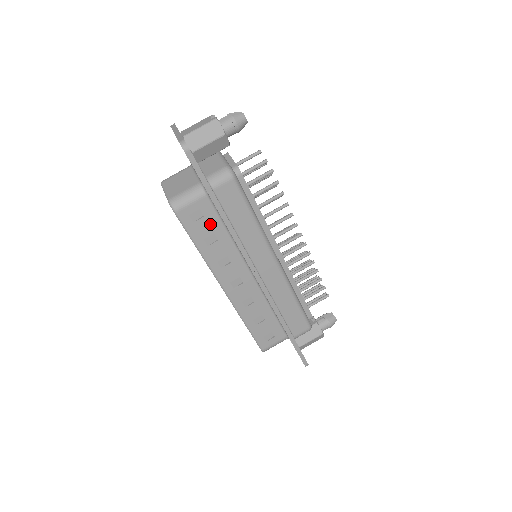
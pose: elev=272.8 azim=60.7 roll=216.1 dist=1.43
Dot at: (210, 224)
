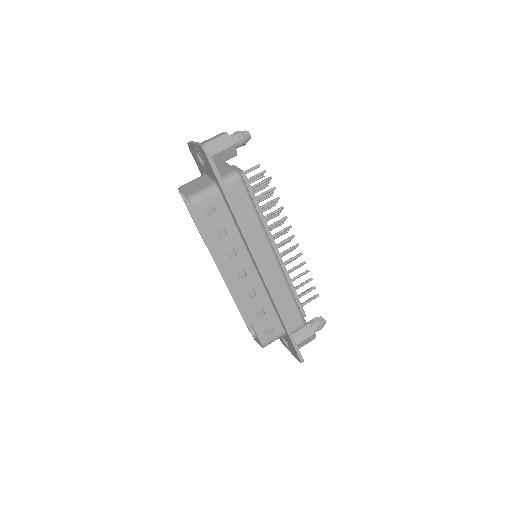
Dot at: (221, 218)
